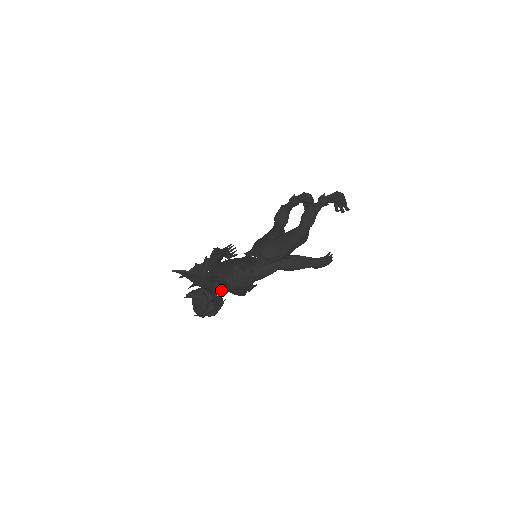
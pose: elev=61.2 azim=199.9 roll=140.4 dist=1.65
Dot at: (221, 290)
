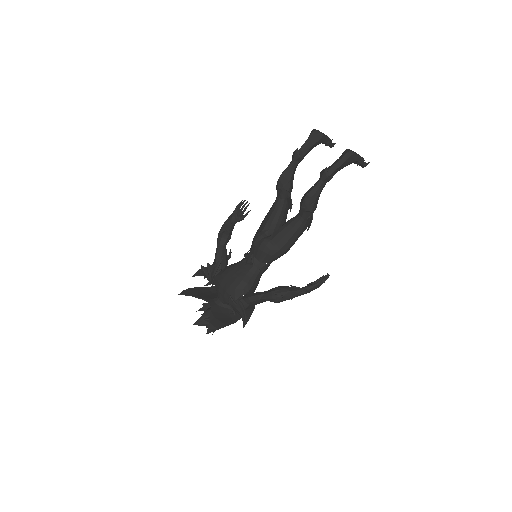
Dot at: occluded
